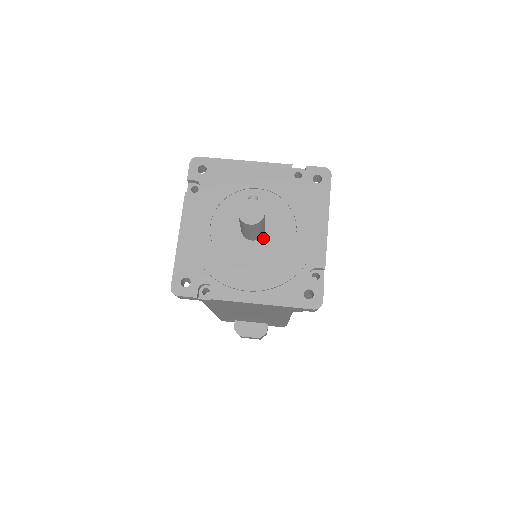
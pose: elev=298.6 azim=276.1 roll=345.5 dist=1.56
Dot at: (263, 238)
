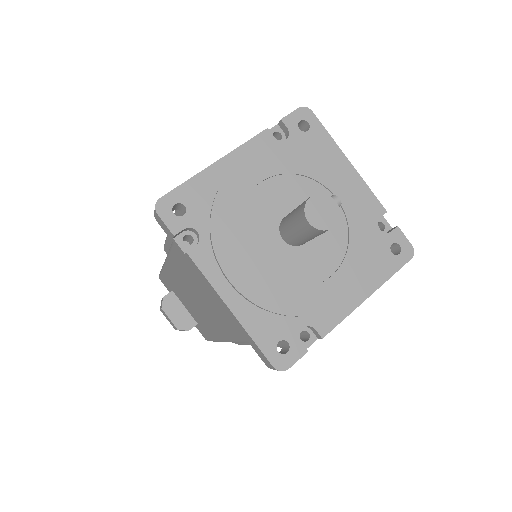
Dot at: (295, 248)
